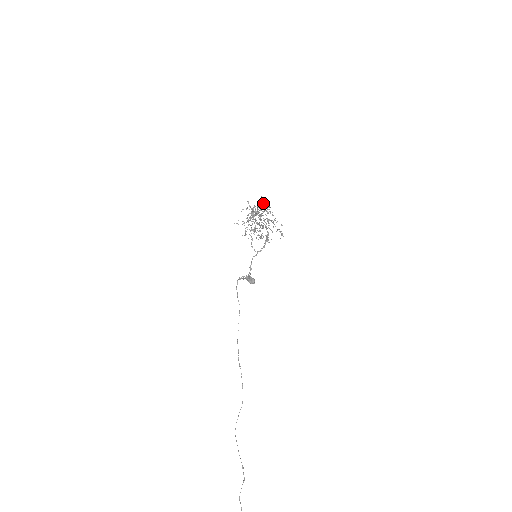
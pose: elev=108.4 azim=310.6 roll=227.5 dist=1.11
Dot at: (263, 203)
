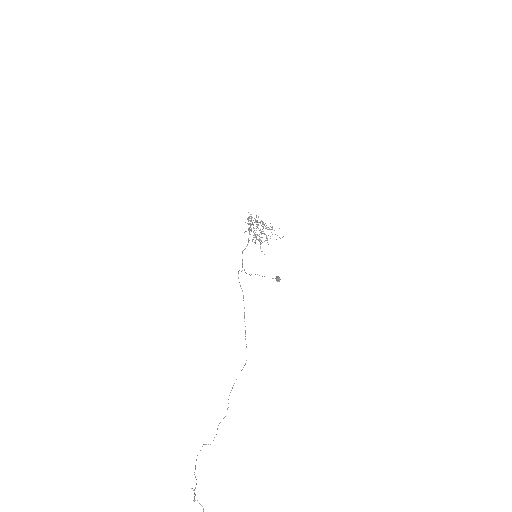
Dot at: occluded
